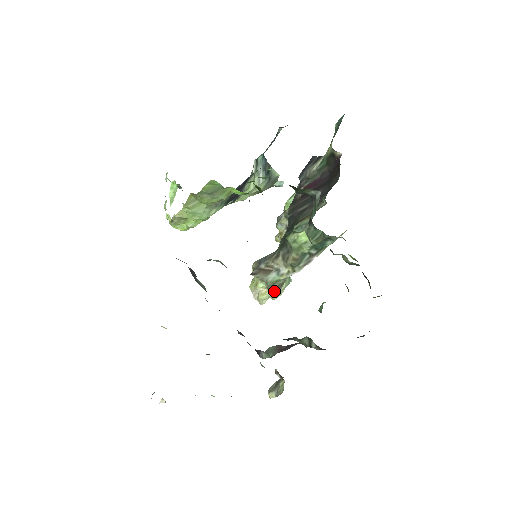
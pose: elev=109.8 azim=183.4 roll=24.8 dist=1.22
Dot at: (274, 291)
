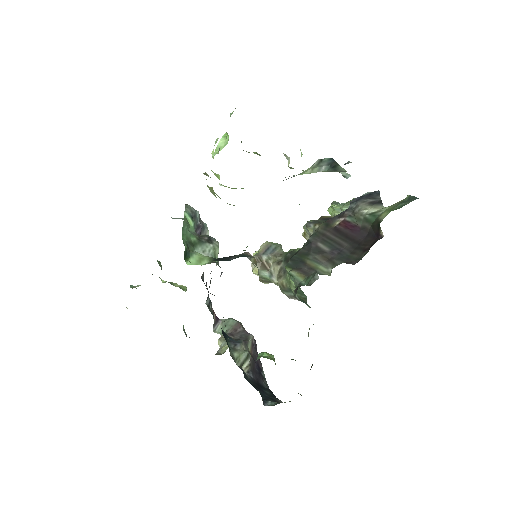
Dot at: (263, 281)
